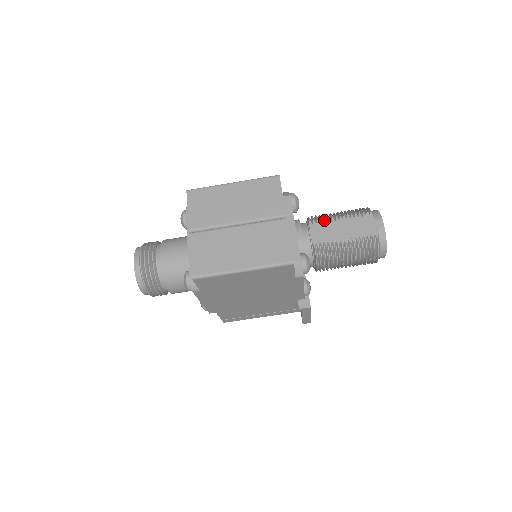
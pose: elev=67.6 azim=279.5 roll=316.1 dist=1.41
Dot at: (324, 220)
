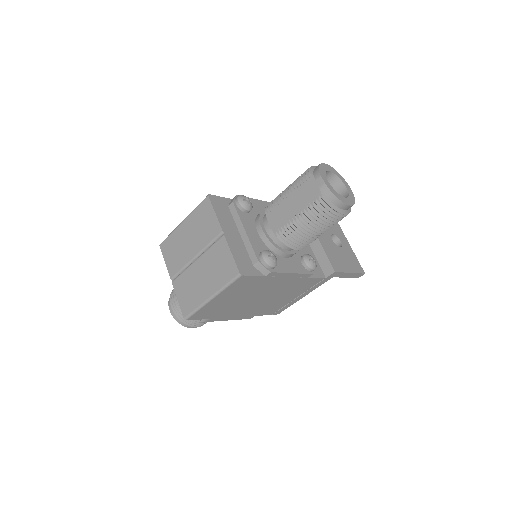
Dot at: (275, 205)
